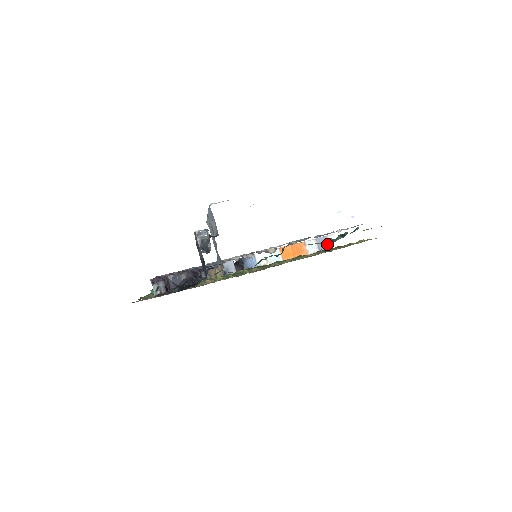
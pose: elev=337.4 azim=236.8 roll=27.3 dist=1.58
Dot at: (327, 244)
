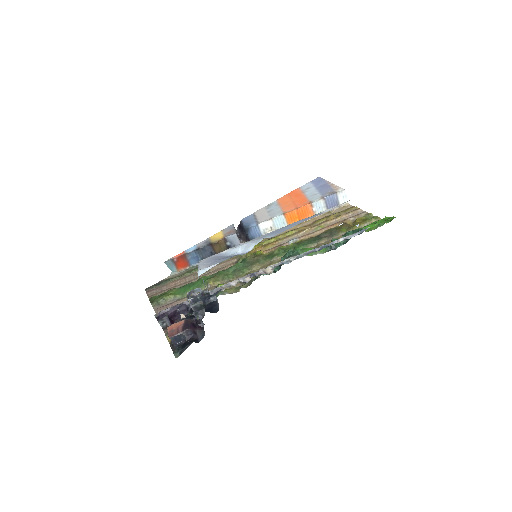
Dot at: (336, 201)
